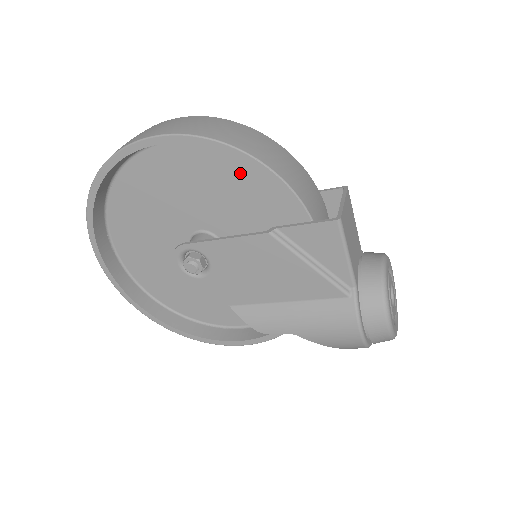
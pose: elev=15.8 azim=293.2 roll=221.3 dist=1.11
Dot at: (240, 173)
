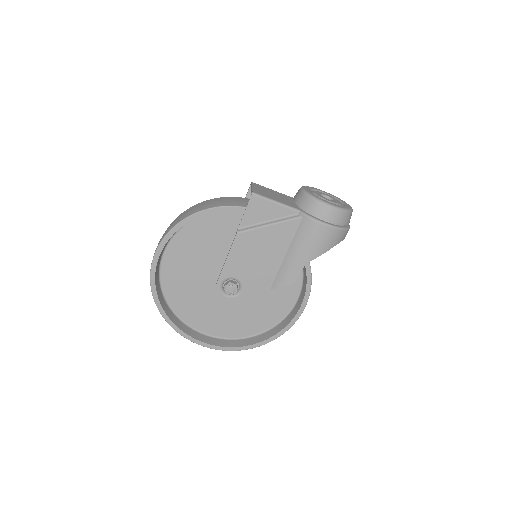
Dot at: (203, 228)
